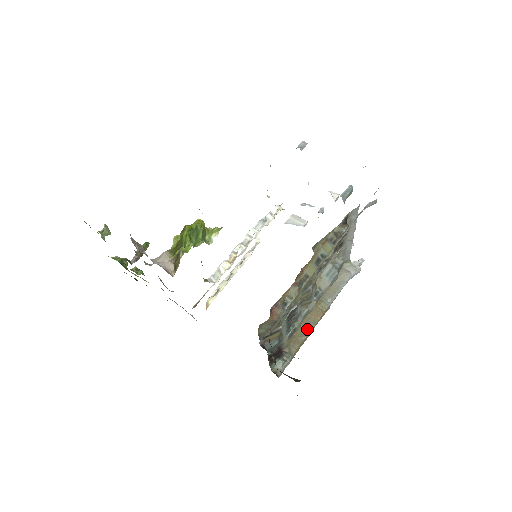
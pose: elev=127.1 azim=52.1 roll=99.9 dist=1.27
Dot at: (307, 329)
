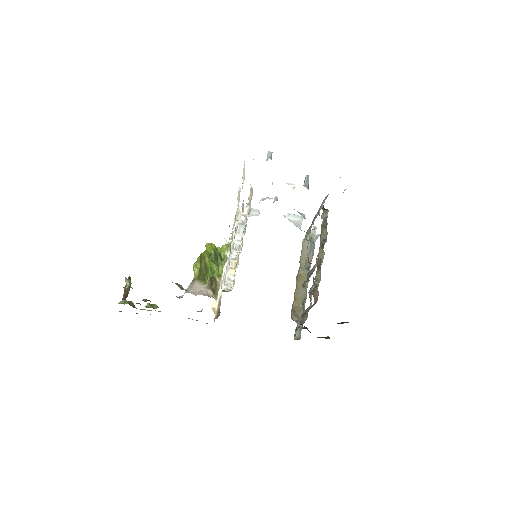
Dot at: (303, 297)
